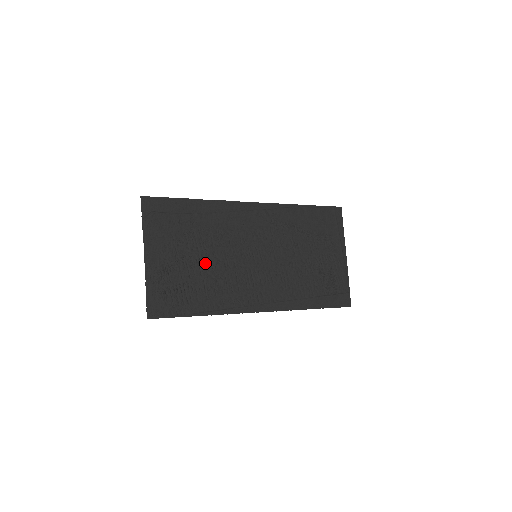
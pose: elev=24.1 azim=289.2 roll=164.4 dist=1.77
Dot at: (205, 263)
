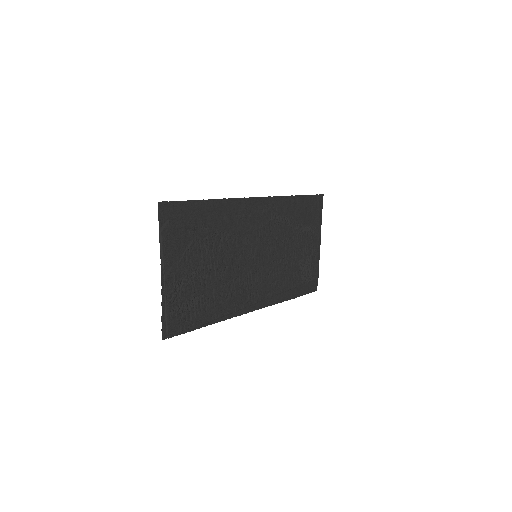
Dot at: (215, 271)
